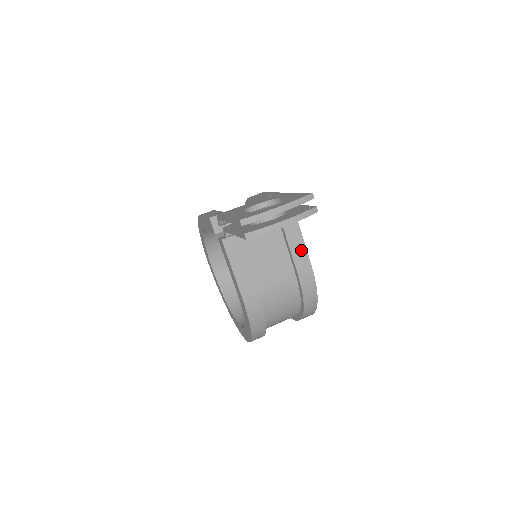
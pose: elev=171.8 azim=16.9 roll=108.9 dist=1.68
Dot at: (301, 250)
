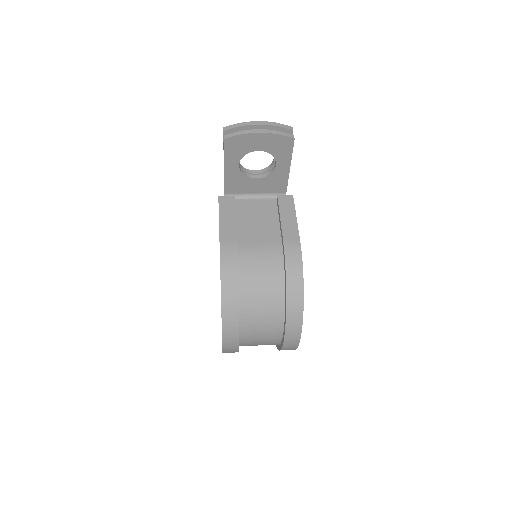
Dot at: (292, 224)
